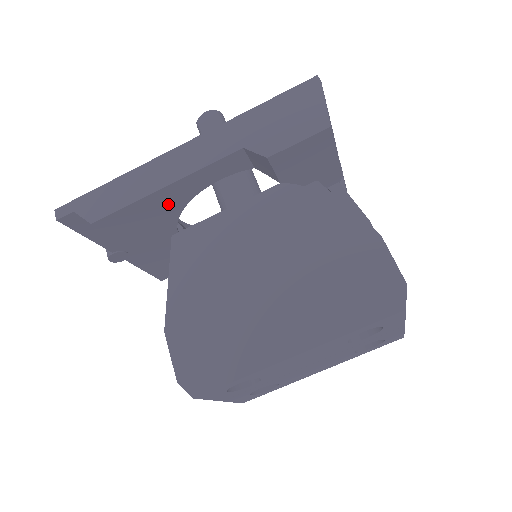
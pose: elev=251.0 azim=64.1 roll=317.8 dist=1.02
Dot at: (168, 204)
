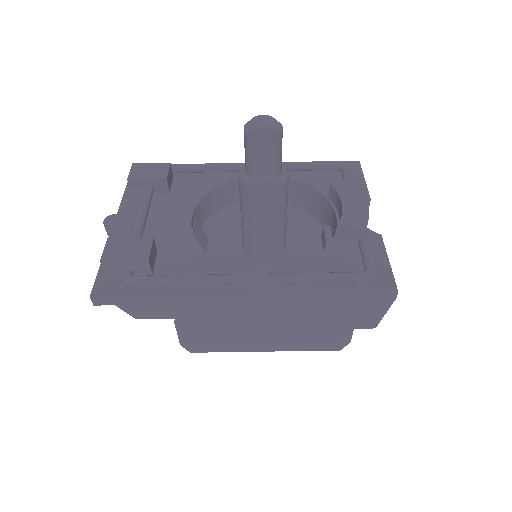
Dot at: occluded
